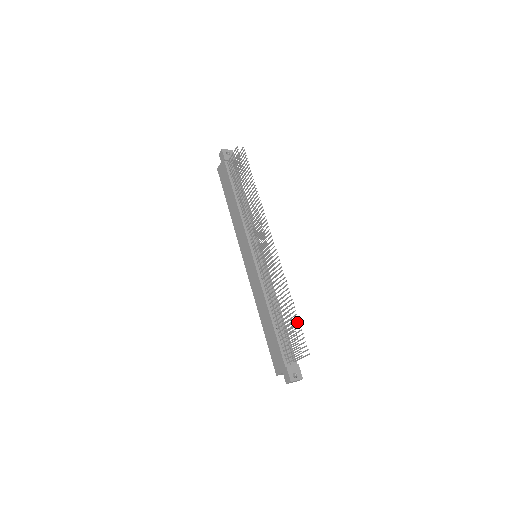
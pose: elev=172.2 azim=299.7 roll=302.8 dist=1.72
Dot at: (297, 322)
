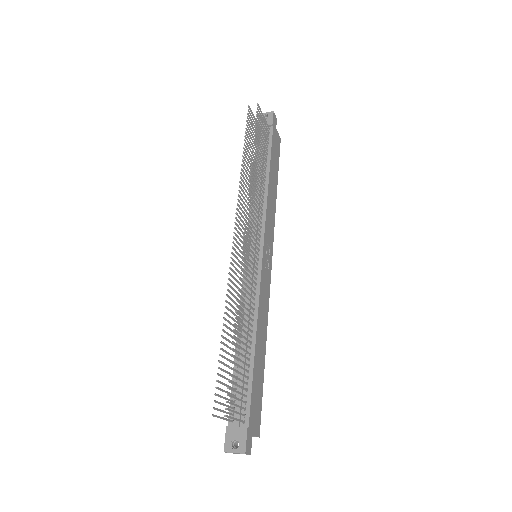
Dot at: (231, 360)
